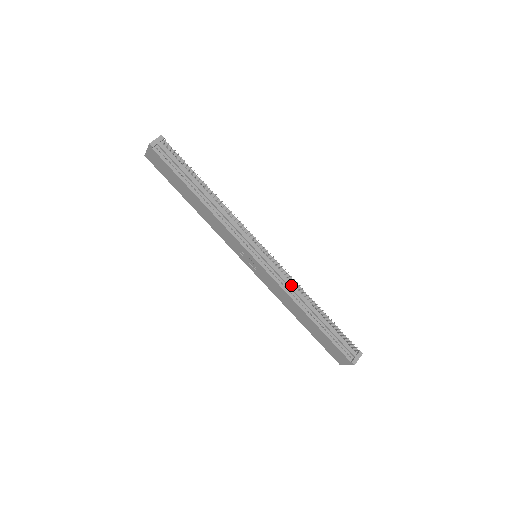
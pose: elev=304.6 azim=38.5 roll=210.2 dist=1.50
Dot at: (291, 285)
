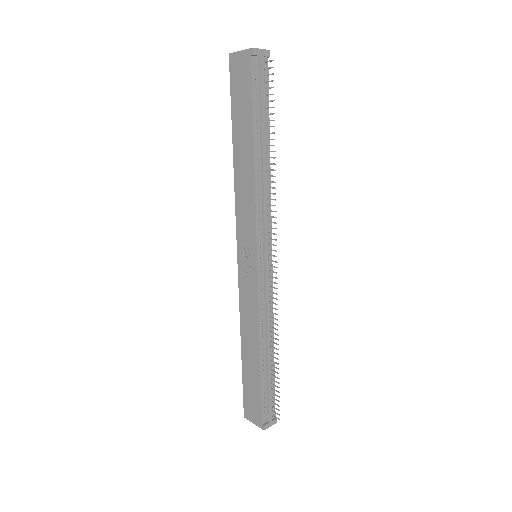
Dot at: (269, 312)
